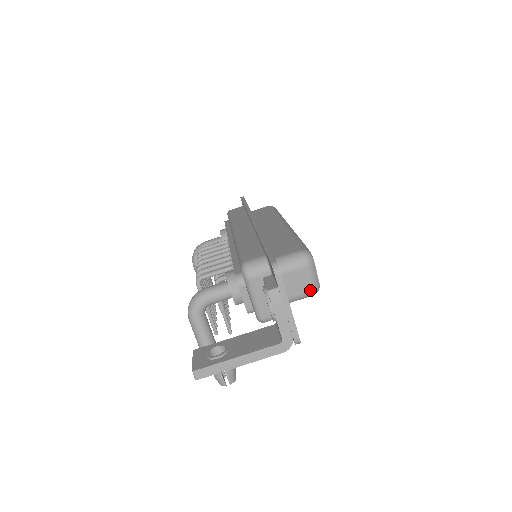
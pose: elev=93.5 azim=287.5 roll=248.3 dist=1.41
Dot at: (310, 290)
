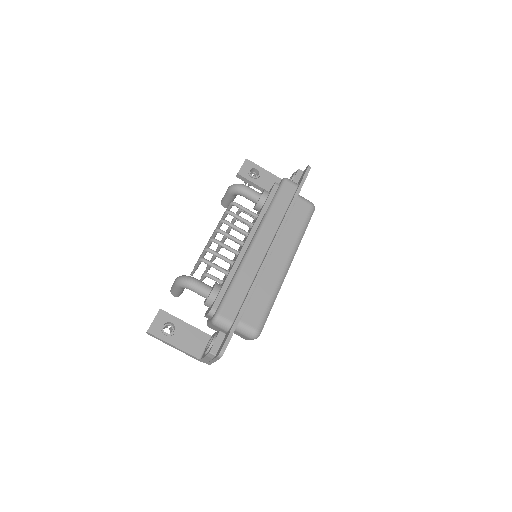
Dot at: occluded
